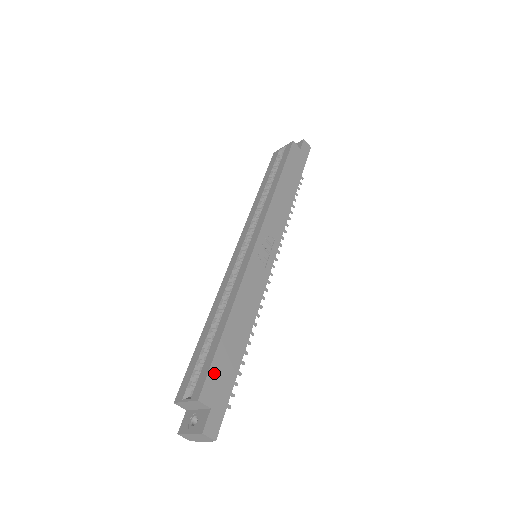
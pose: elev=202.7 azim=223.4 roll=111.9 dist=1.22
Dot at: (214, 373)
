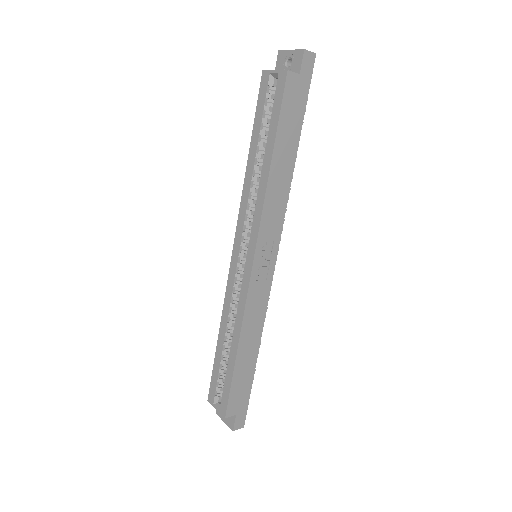
Dot at: (234, 394)
